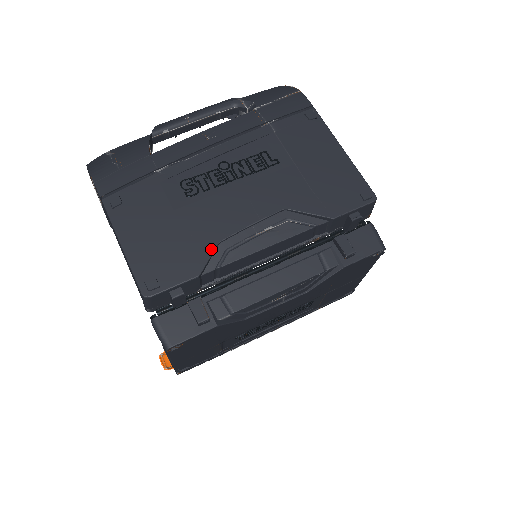
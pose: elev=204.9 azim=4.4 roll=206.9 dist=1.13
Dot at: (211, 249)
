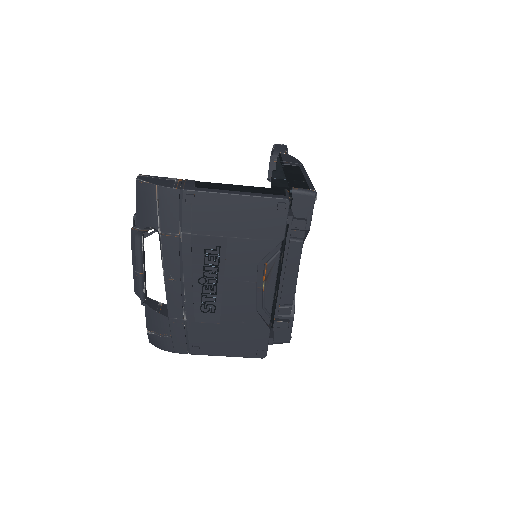
Dot at: (258, 317)
